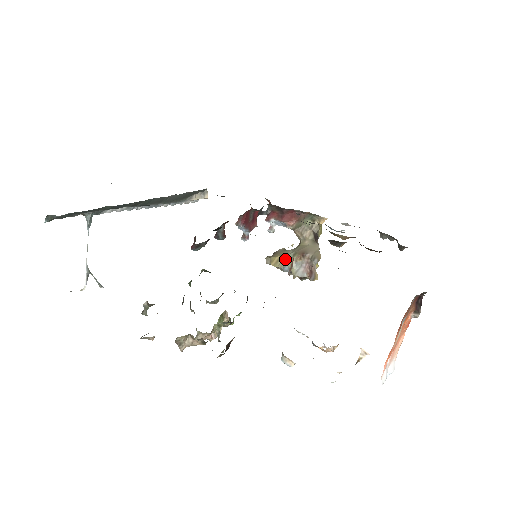
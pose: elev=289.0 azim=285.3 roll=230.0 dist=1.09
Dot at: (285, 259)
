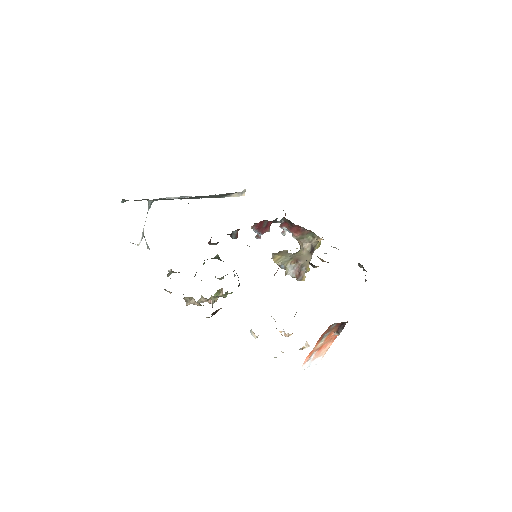
Dot at: (284, 259)
